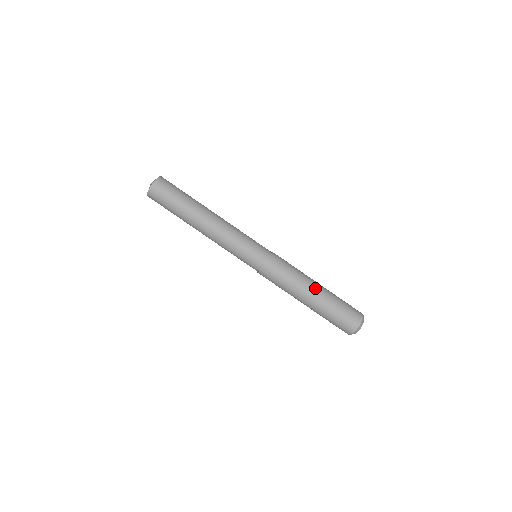
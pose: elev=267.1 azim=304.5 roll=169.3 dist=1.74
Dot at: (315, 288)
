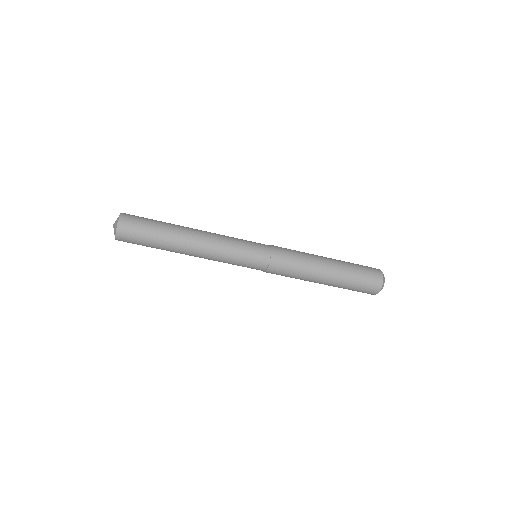
Dot at: (328, 267)
